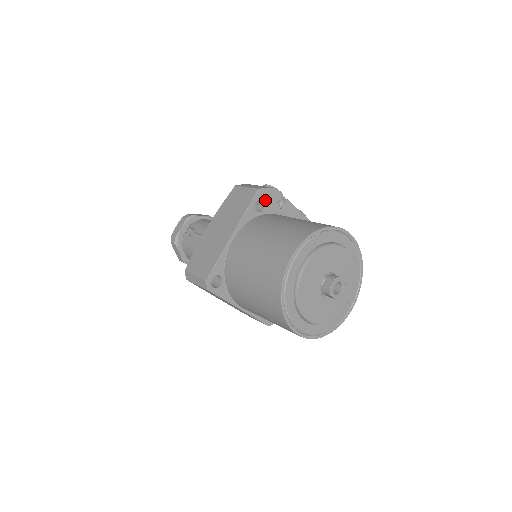
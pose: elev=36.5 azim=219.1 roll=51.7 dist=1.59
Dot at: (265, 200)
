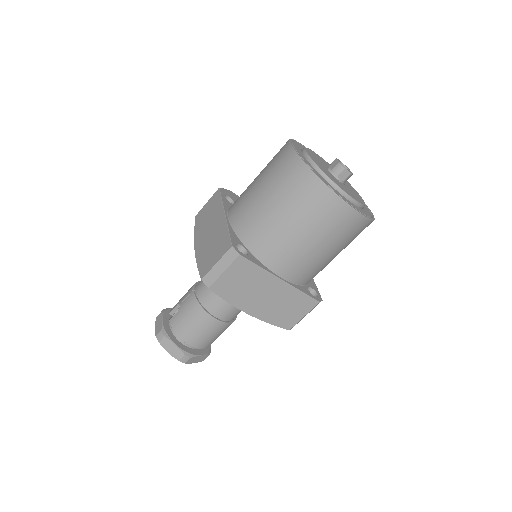
Dot at: (230, 197)
